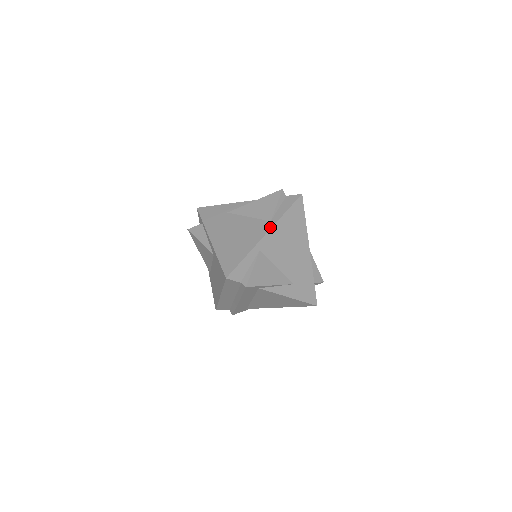
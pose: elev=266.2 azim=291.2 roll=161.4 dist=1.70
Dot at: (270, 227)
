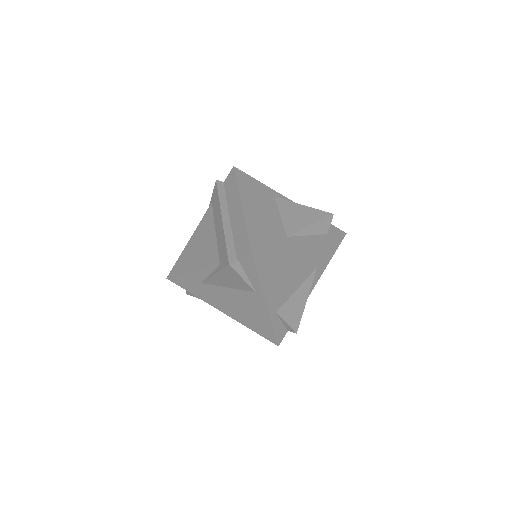
Dot at: (263, 300)
